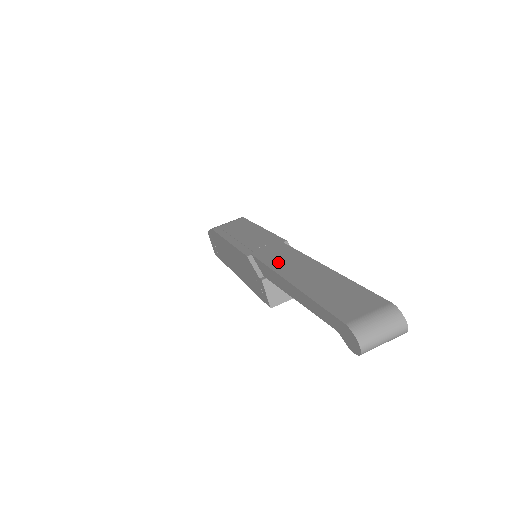
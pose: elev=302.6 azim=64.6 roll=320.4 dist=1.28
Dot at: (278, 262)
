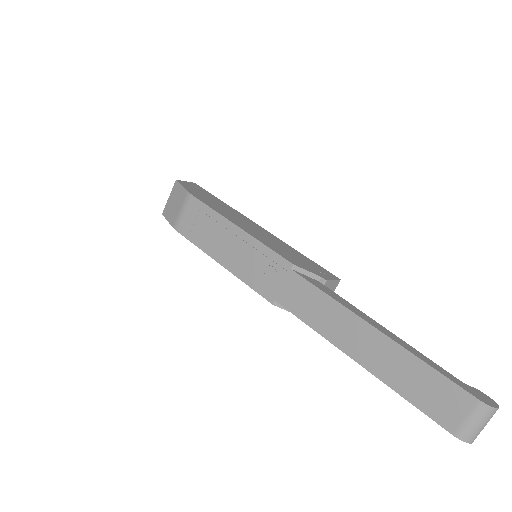
Dot at: (318, 320)
